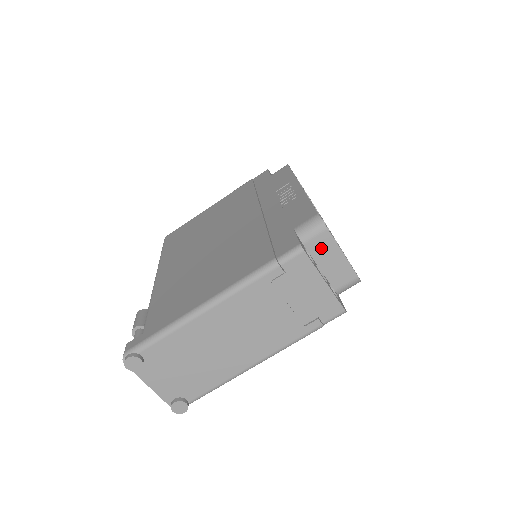
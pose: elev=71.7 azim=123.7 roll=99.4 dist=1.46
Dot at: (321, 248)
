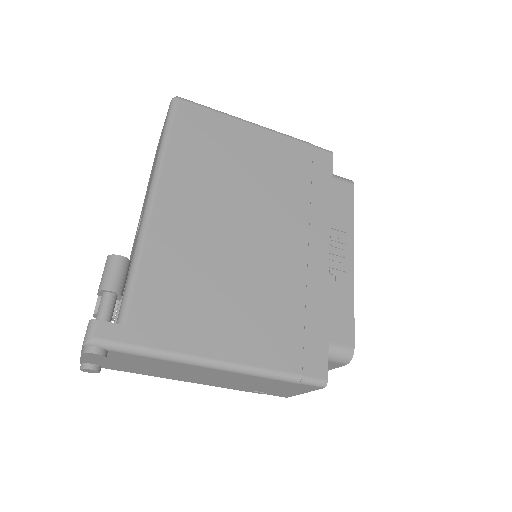
Dot at: occluded
